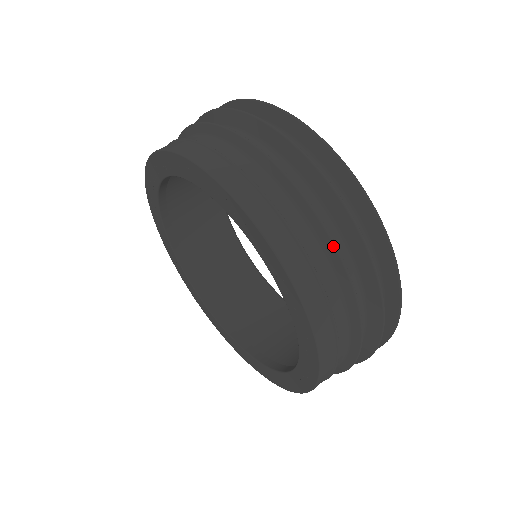
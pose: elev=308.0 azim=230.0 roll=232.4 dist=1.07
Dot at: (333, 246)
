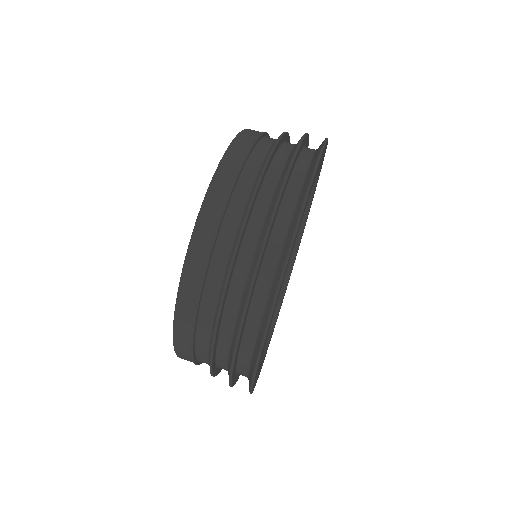
Dot at: occluded
